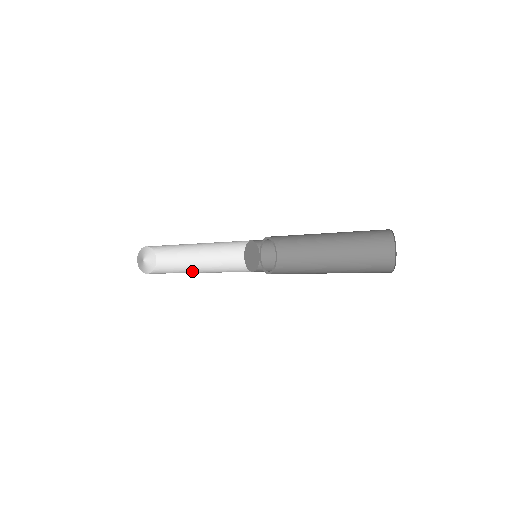
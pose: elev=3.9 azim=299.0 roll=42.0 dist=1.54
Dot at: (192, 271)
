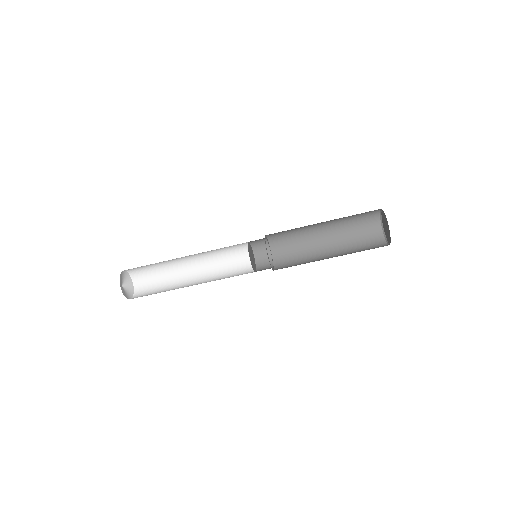
Dot at: (183, 285)
